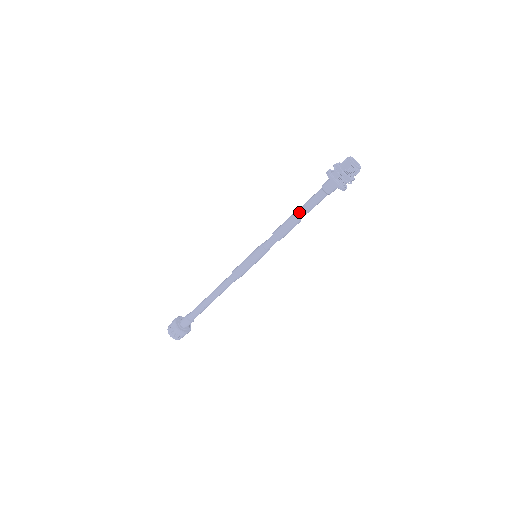
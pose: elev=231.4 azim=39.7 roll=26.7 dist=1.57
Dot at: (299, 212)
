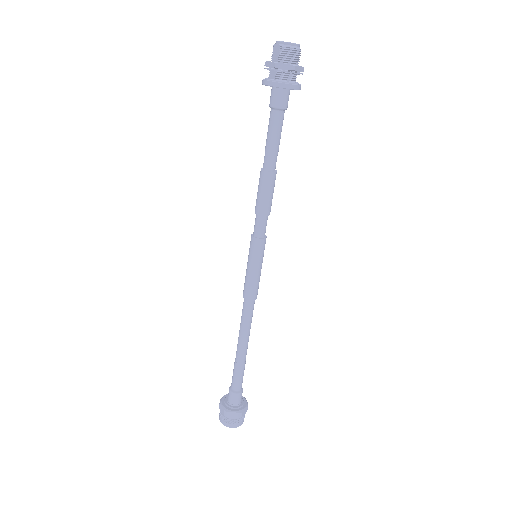
Dot at: (265, 160)
